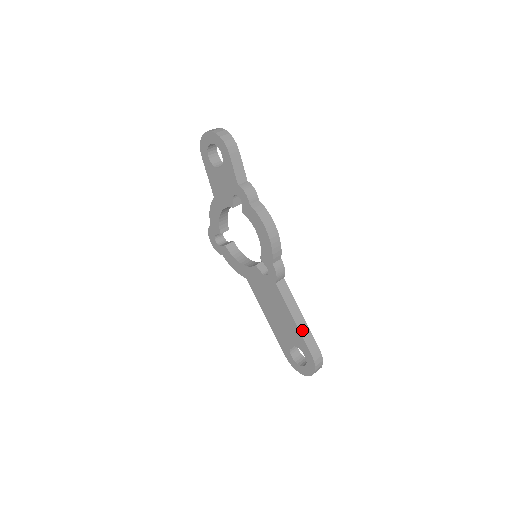
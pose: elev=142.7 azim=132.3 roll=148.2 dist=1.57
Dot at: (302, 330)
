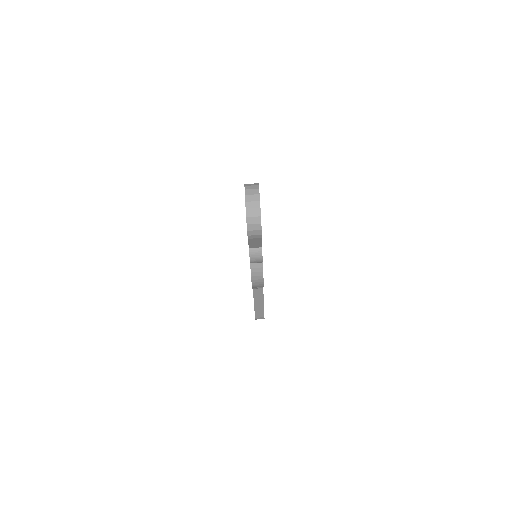
Dot at: (257, 308)
